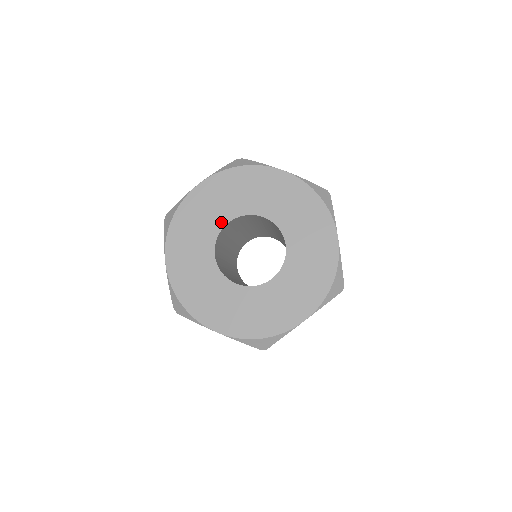
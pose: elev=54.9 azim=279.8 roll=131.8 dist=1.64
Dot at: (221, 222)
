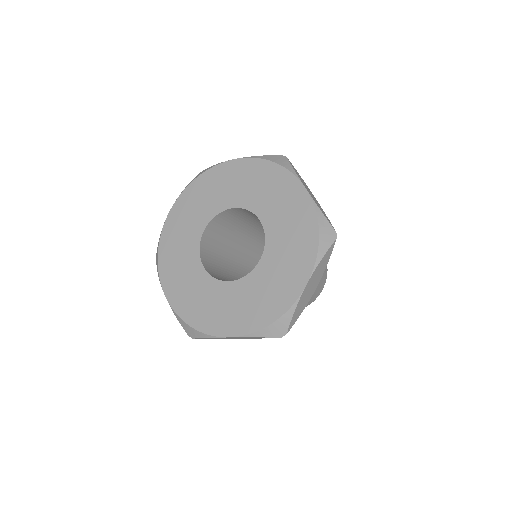
Dot at: (198, 233)
